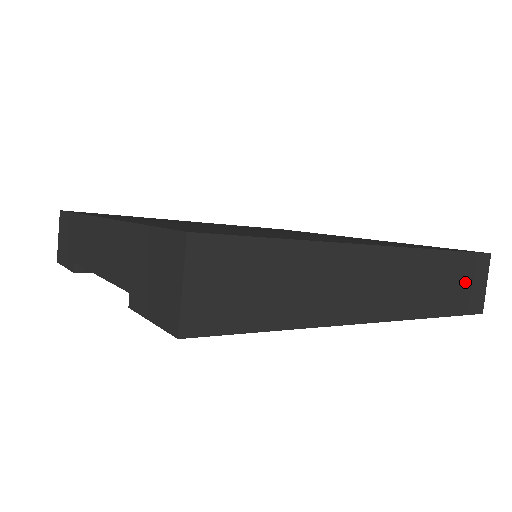
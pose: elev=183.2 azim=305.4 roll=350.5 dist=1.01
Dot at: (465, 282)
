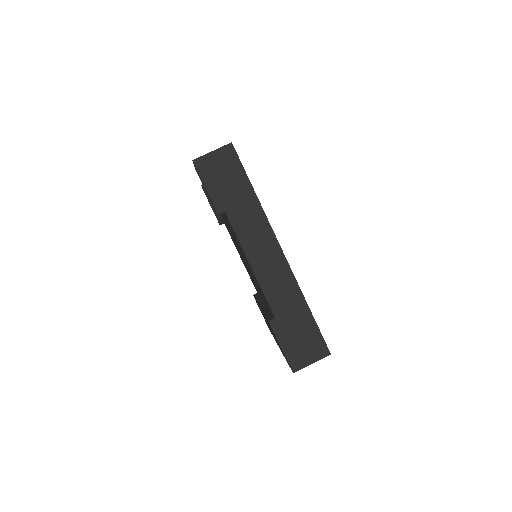
Dot at: occluded
